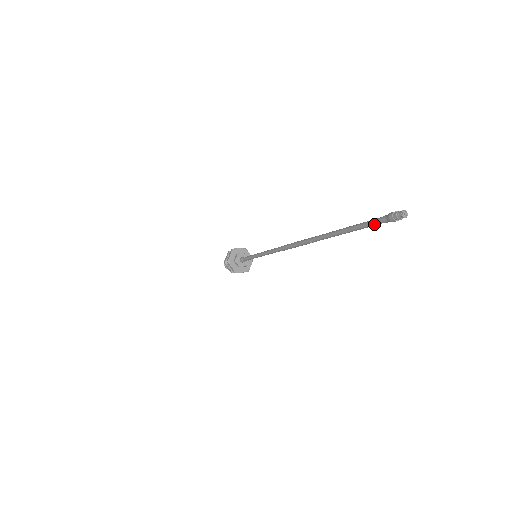
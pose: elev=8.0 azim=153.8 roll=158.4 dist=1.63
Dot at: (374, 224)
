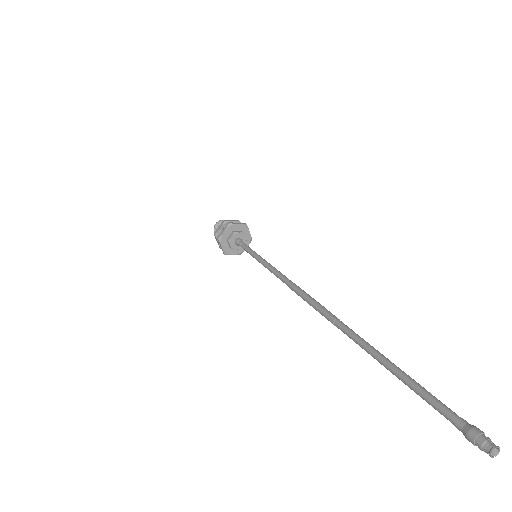
Dot at: (438, 411)
